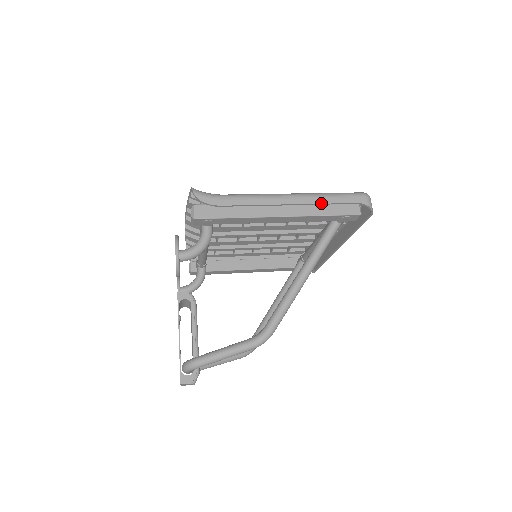
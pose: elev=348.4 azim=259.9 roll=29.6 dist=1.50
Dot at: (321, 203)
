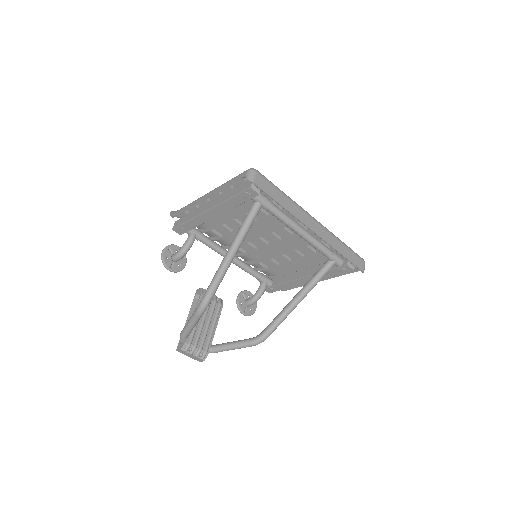
Dot at: (220, 189)
